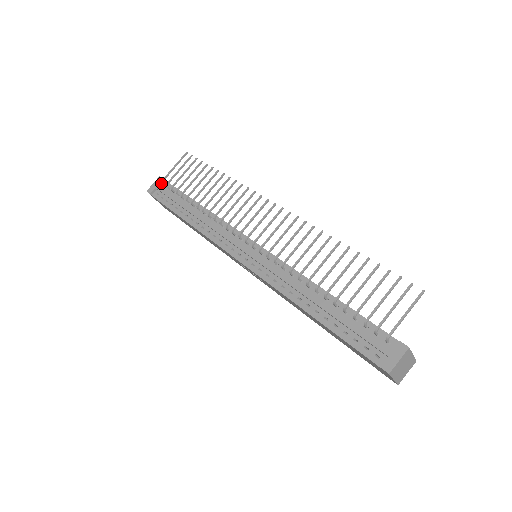
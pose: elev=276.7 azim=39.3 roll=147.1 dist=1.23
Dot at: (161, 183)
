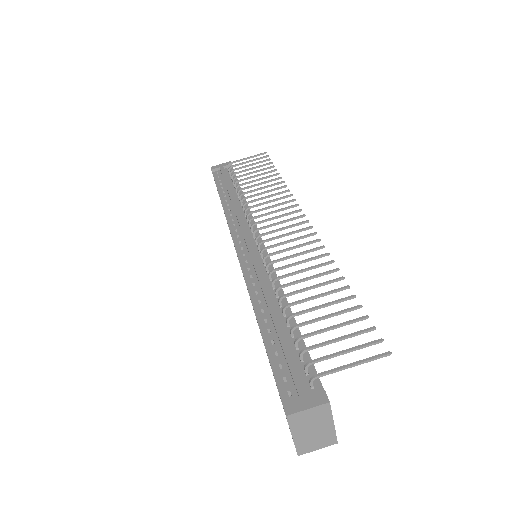
Dot at: occluded
